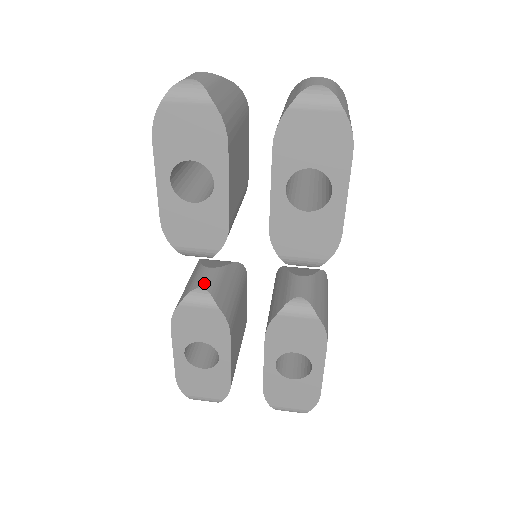
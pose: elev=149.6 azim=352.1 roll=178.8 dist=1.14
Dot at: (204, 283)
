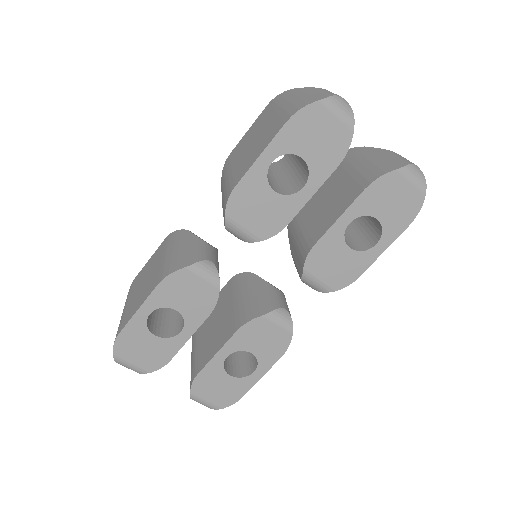
Dot at: (212, 258)
